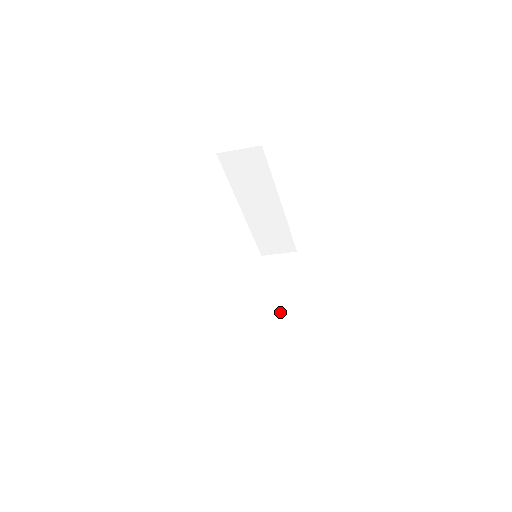
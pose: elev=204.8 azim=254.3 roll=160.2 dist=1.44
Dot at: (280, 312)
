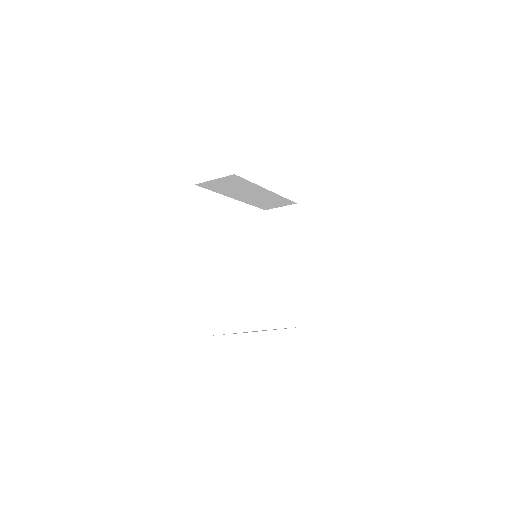
Dot at: (288, 286)
